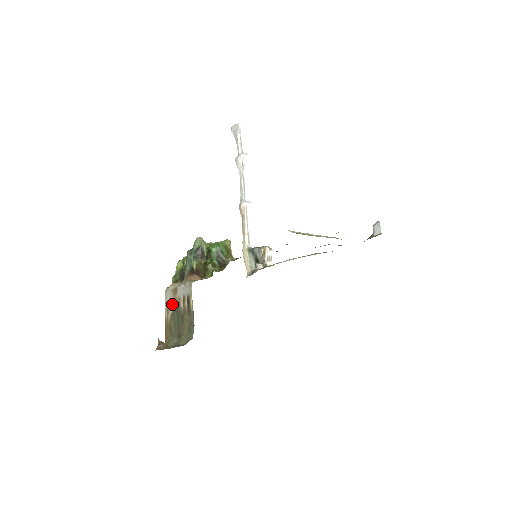
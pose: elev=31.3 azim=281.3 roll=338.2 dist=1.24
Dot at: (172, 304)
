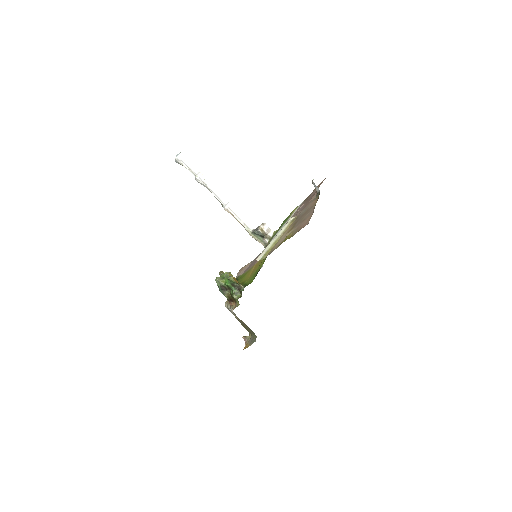
Dot at: occluded
